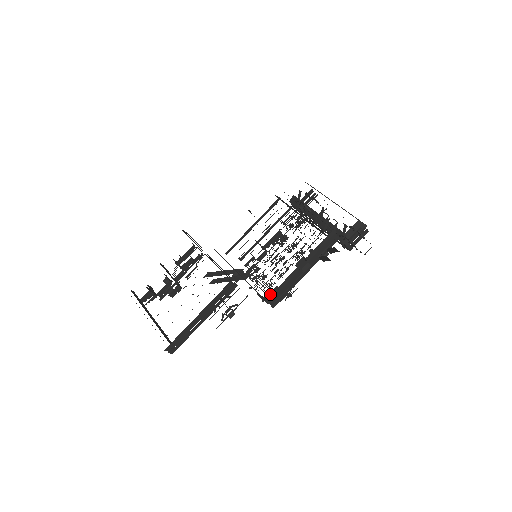
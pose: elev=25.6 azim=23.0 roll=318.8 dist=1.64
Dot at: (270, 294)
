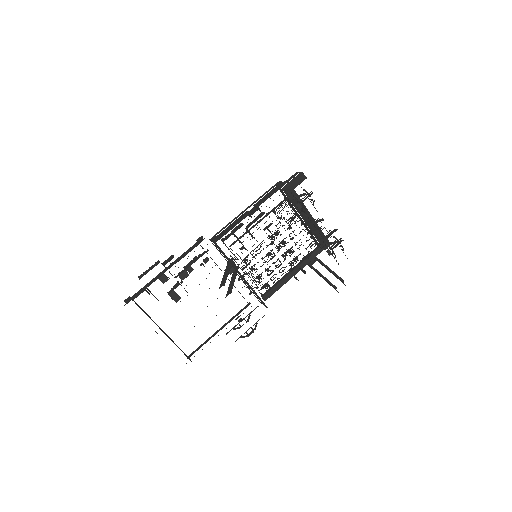
Dot at: (259, 290)
